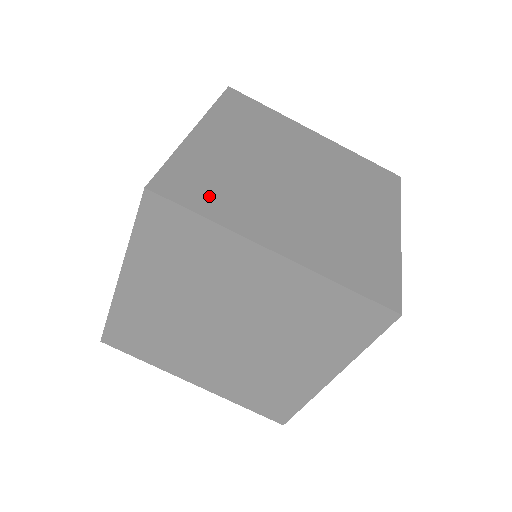
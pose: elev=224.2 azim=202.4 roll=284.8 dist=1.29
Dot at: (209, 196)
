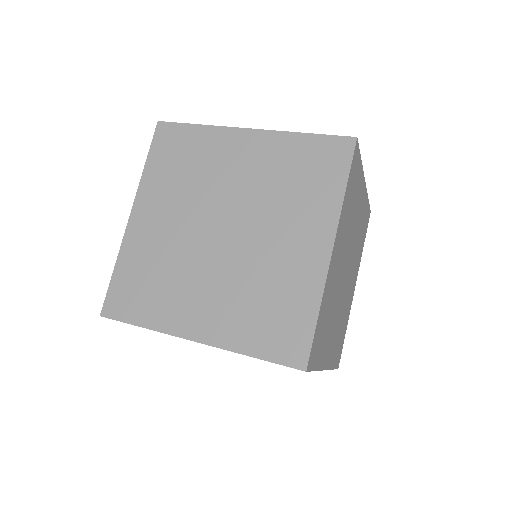
Dot at: (142, 300)
